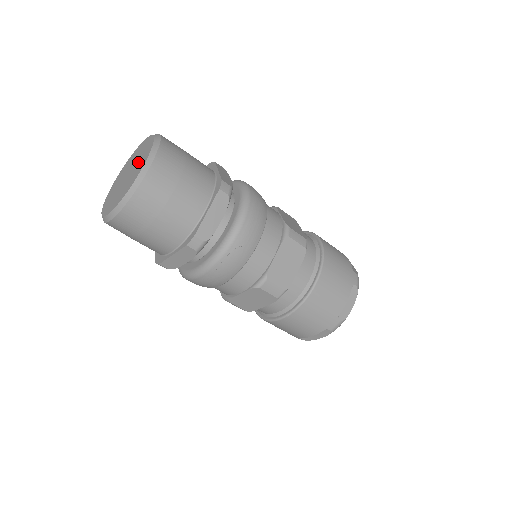
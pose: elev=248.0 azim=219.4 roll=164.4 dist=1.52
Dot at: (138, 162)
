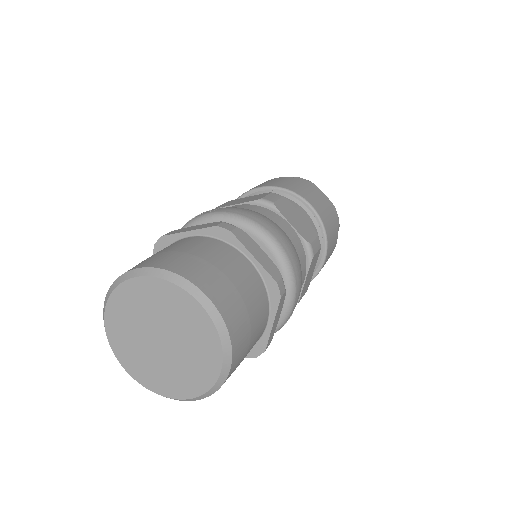
Dot at: (186, 336)
